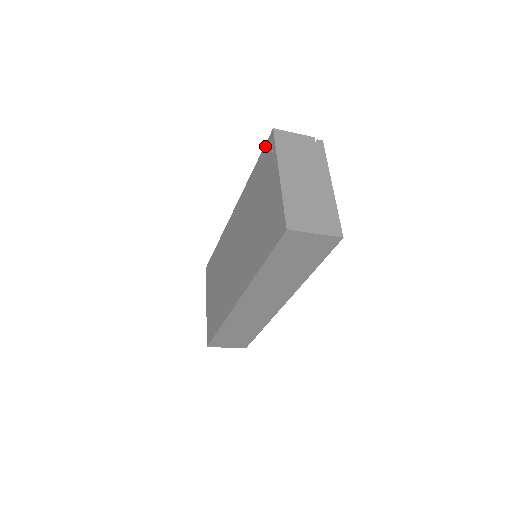
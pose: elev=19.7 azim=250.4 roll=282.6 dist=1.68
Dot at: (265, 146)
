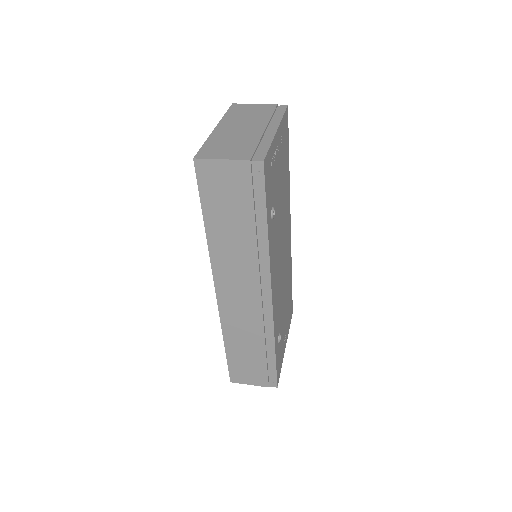
Dot at: occluded
